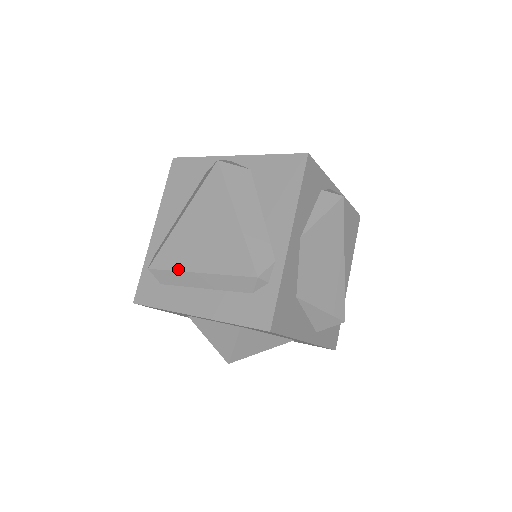
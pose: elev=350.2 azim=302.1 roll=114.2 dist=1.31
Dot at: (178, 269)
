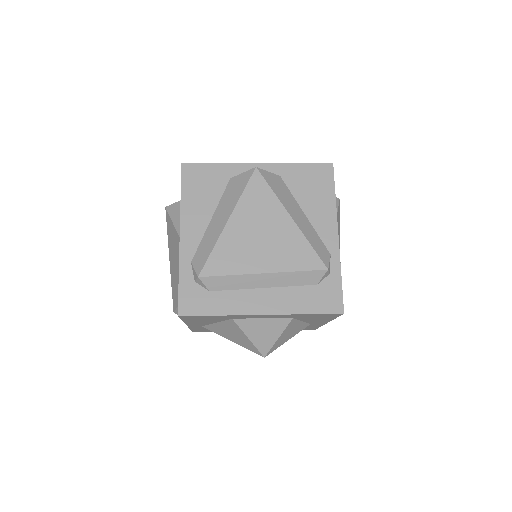
Dot at: (238, 273)
